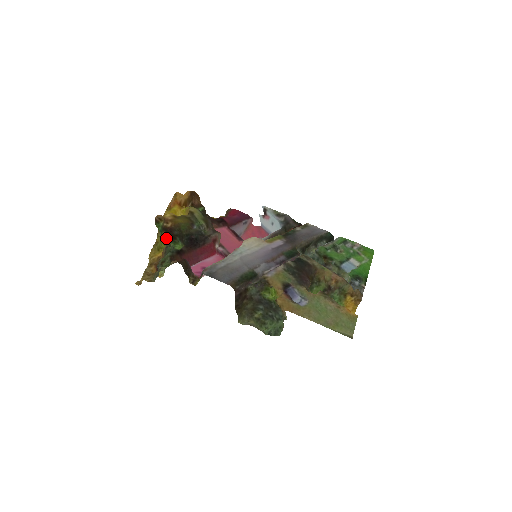
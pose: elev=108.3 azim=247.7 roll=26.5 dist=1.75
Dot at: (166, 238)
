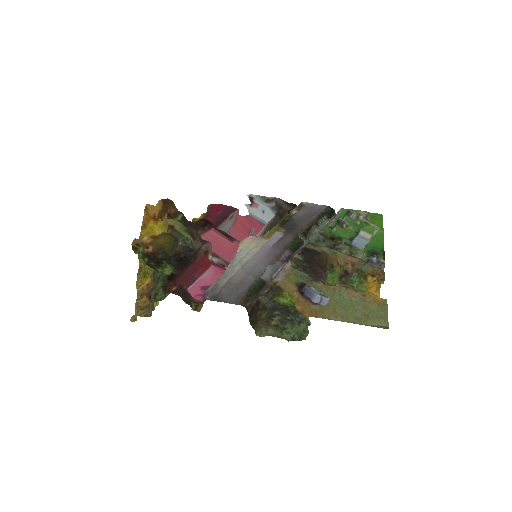
Dot at: (151, 265)
